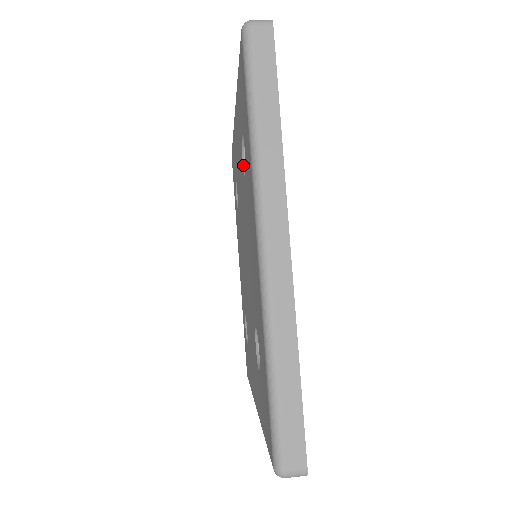
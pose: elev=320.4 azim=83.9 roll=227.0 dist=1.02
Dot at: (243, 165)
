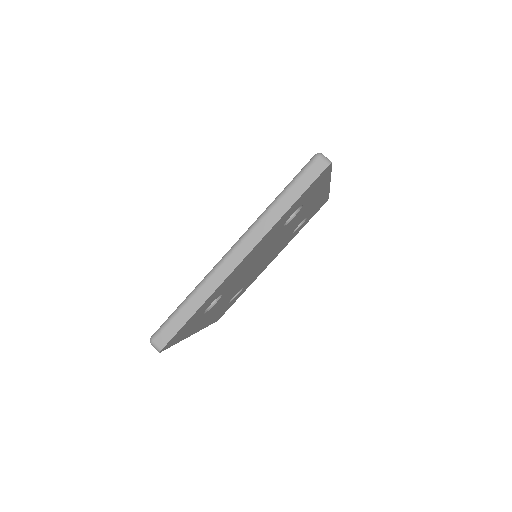
Dot at: occluded
